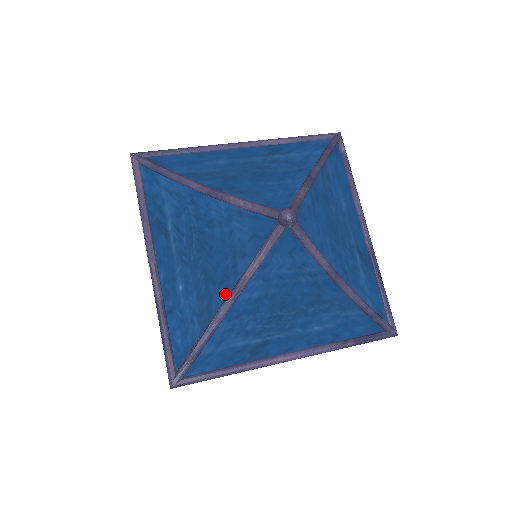
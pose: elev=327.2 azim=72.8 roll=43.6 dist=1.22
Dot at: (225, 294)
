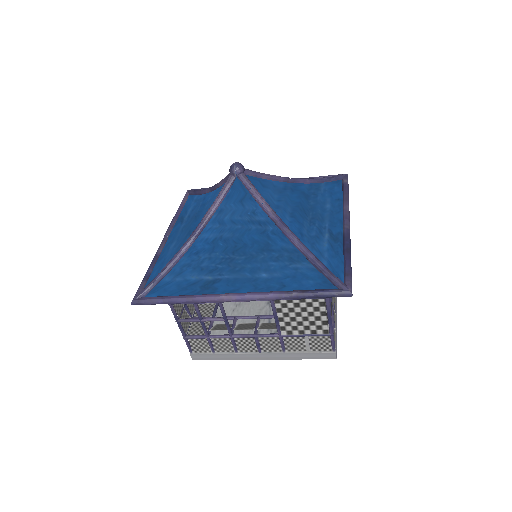
Dot at: occluded
